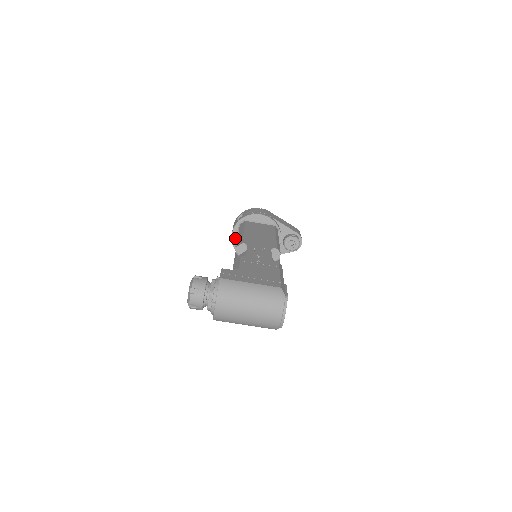
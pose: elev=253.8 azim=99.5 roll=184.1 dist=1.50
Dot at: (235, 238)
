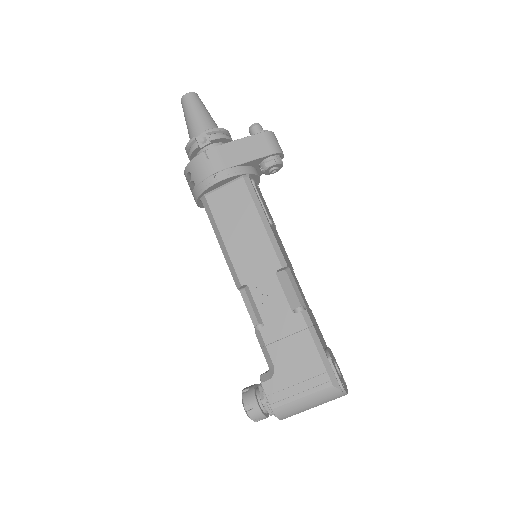
Dot at: occluded
